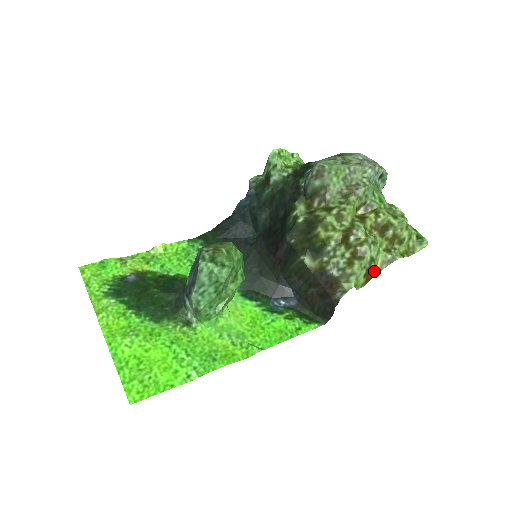
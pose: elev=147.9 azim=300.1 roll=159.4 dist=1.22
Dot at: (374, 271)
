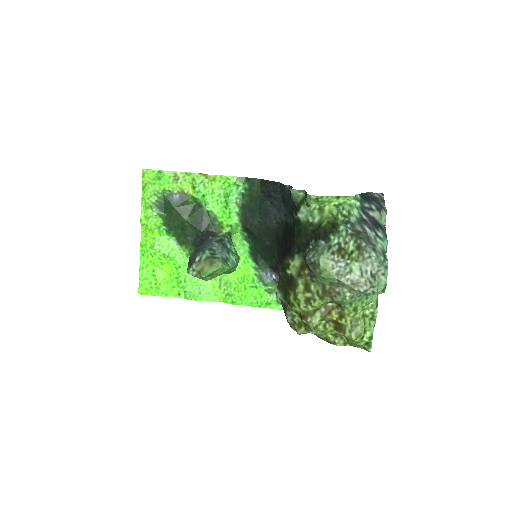
Dot at: (318, 336)
